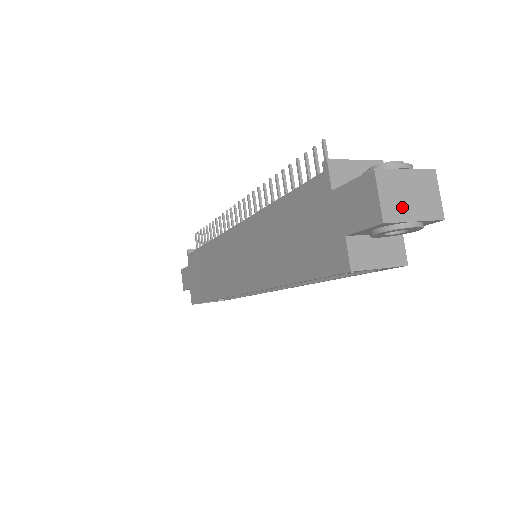
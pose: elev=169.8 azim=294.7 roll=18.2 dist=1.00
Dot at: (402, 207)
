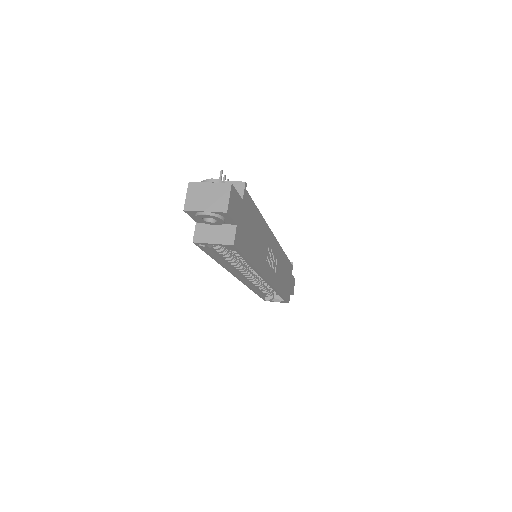
Dot at: (199, 203)
